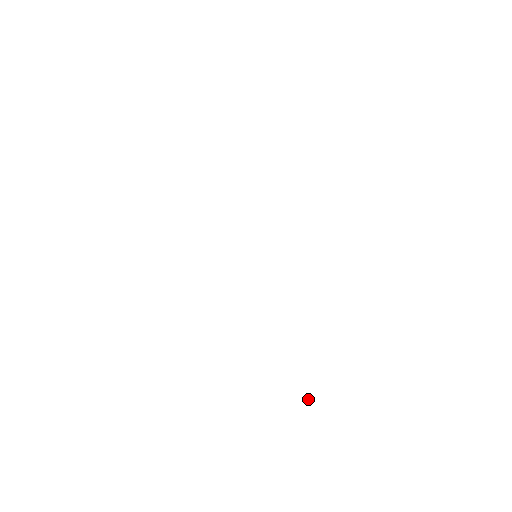
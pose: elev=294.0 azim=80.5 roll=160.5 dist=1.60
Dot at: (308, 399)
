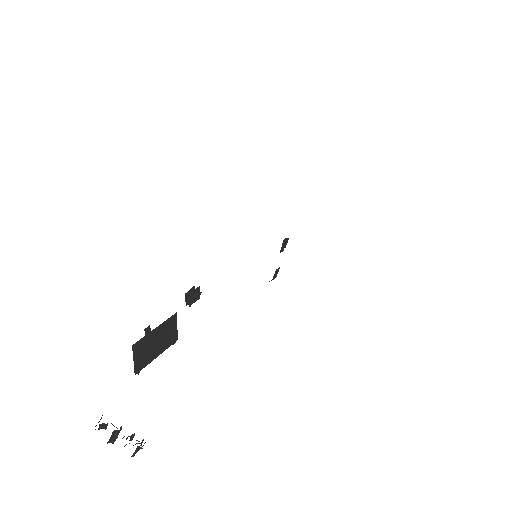
Dot at: occluded
